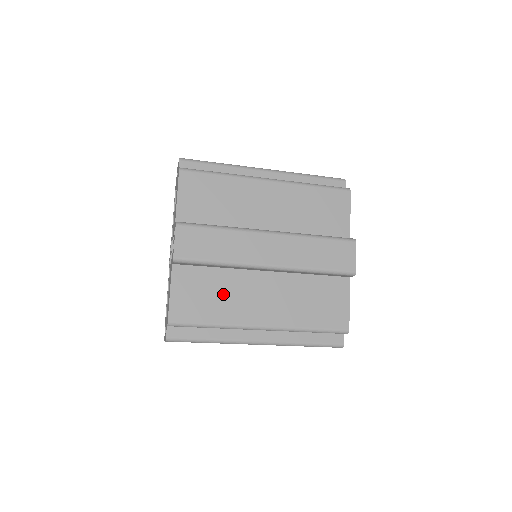
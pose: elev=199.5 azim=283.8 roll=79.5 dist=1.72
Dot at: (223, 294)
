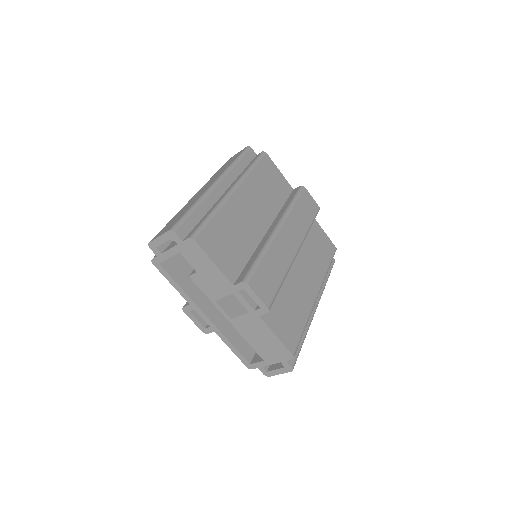
Dot at: (292, 300)
